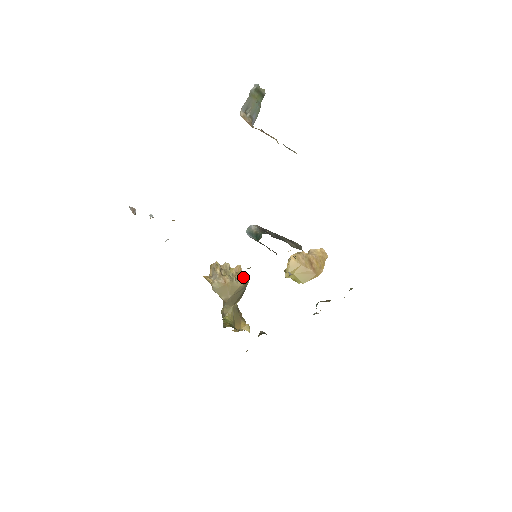
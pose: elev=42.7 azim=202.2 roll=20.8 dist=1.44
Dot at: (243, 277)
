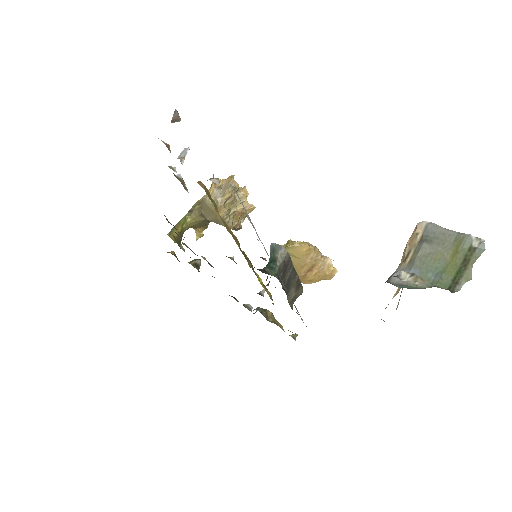
Dot at: (244, 217)
